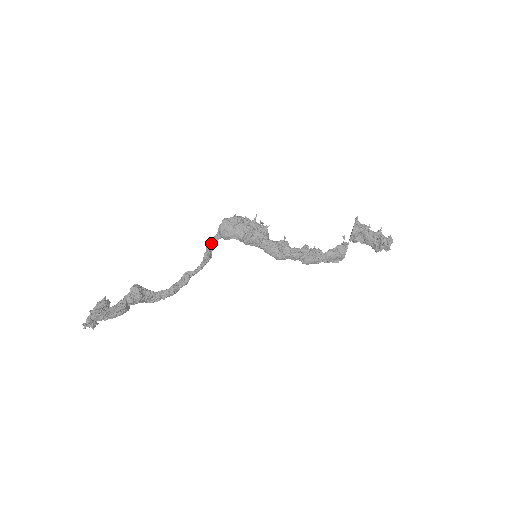
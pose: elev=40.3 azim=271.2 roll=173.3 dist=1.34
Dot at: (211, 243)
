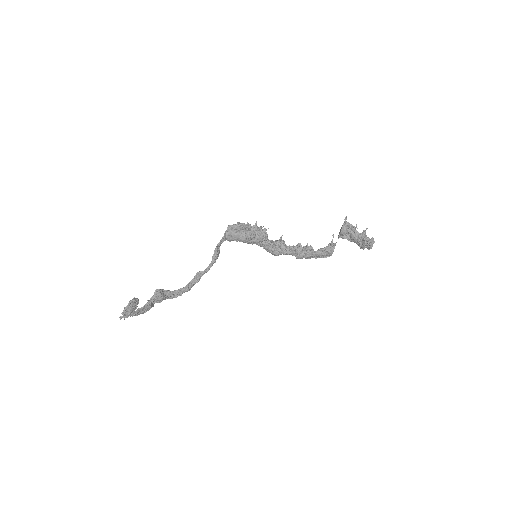
Dot at: (218, 245)
